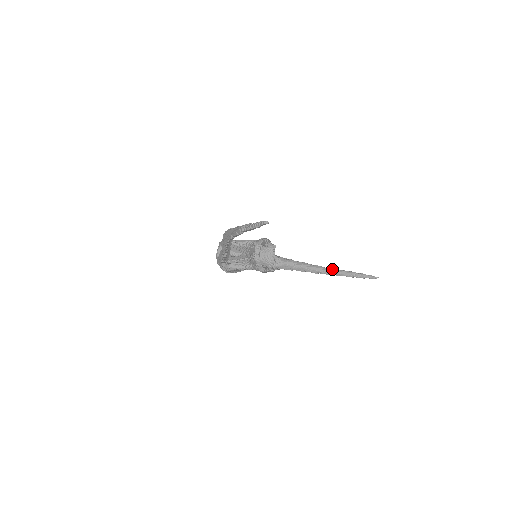
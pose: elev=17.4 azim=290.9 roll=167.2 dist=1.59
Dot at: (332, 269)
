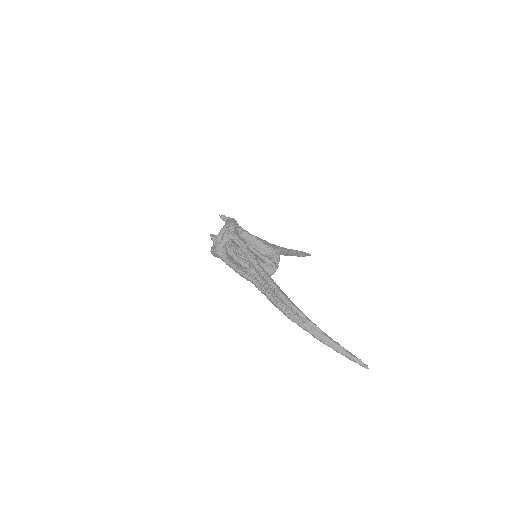
Dot at: (291, 251)
